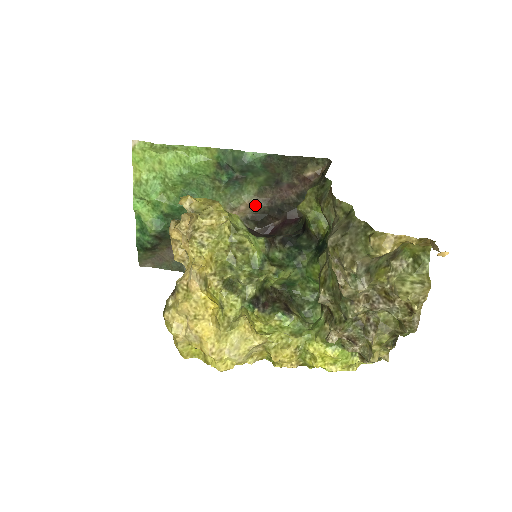
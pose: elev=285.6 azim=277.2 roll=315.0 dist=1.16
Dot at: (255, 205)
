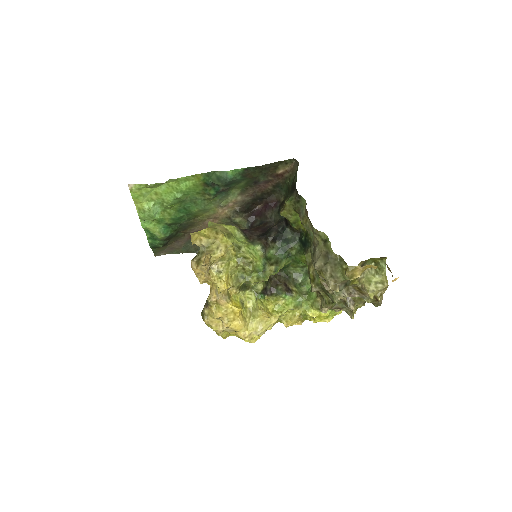
Dot at: (240, 201)
